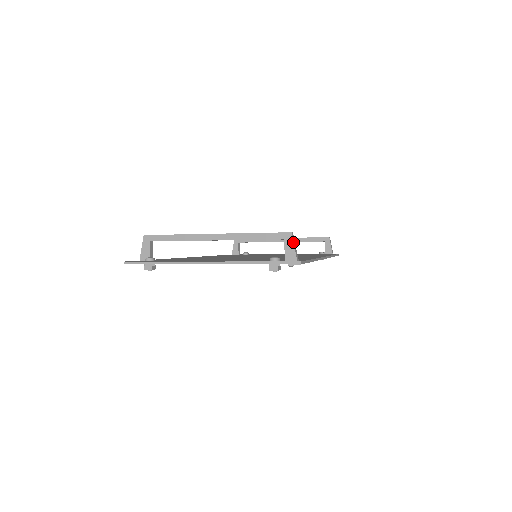
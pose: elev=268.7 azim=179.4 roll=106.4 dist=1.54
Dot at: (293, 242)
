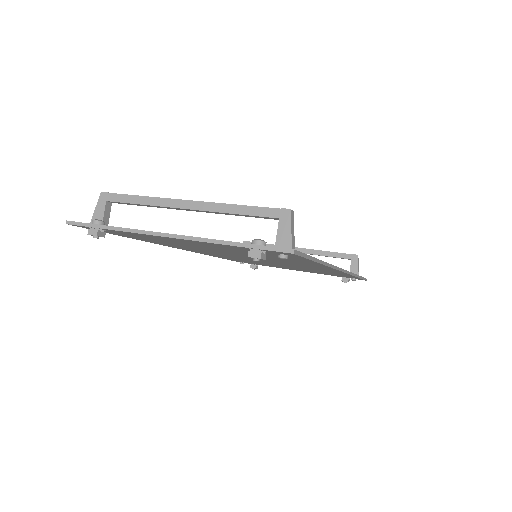
Dot at: (290, 224)
